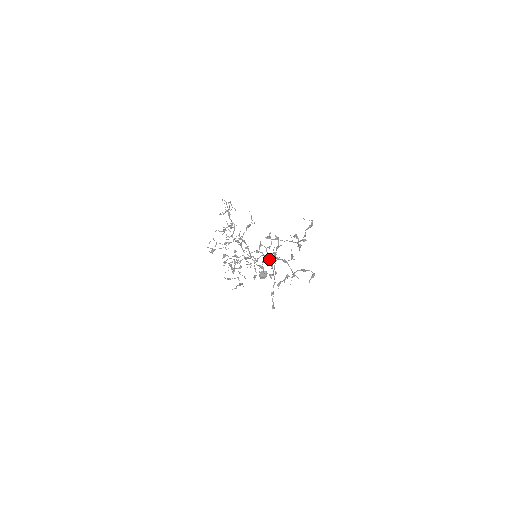
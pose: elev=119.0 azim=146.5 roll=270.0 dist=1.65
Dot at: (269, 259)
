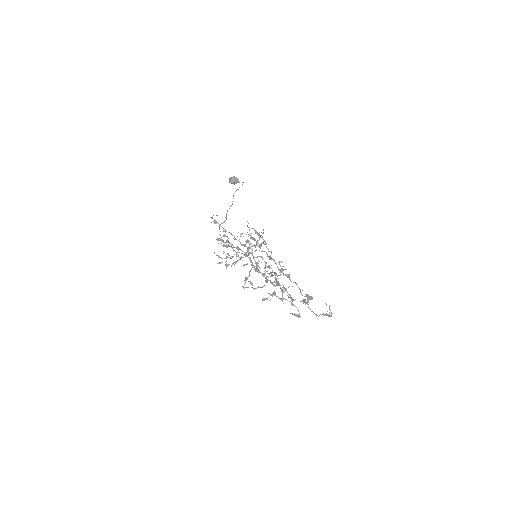
Dot at: (269, 280)
